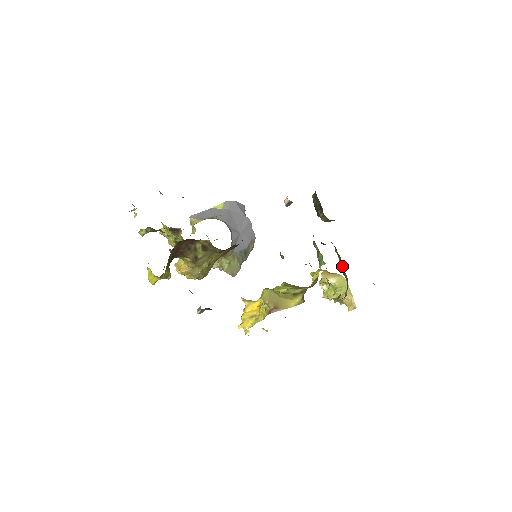
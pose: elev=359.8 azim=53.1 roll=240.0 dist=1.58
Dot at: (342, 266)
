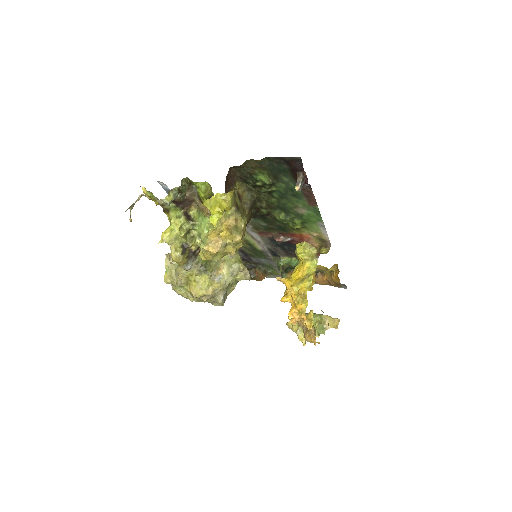
Dot at: occluded
